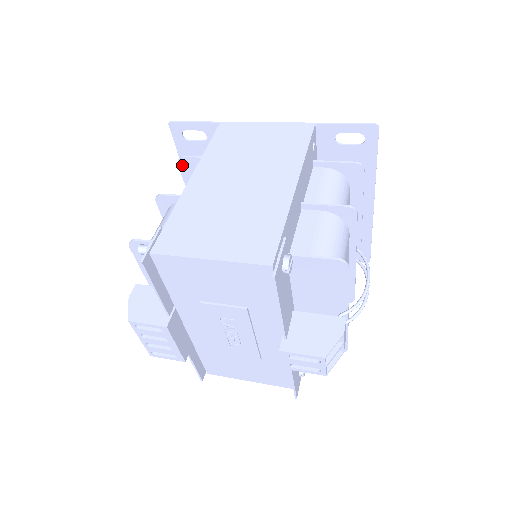
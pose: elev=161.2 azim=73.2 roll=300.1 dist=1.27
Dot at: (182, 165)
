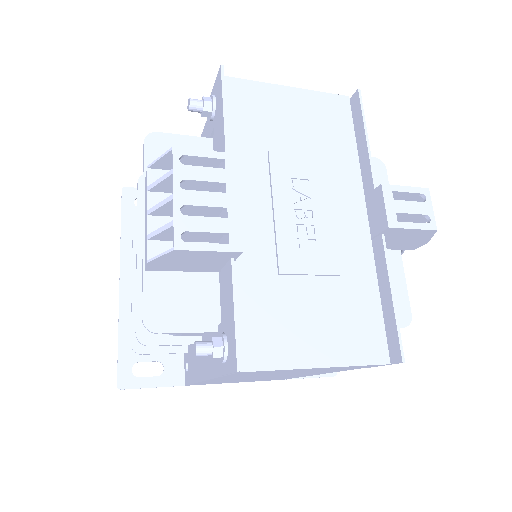
Dot at: occluded
